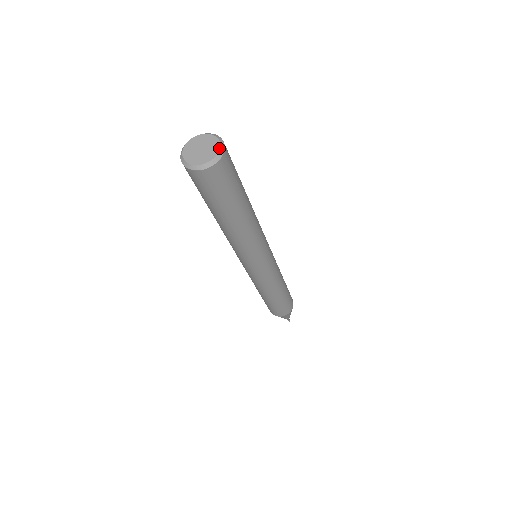
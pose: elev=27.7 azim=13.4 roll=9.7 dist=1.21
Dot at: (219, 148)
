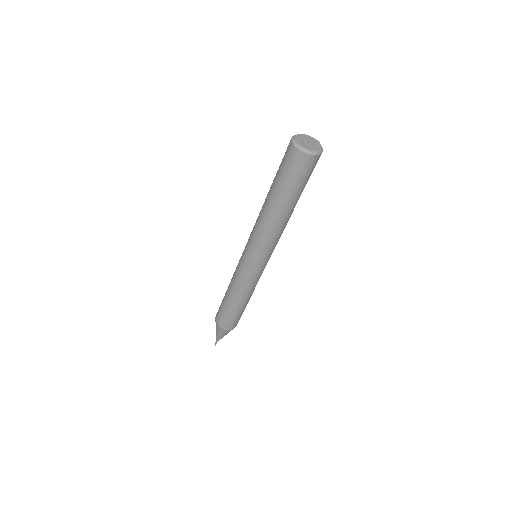
Dot at: (320, 144)
